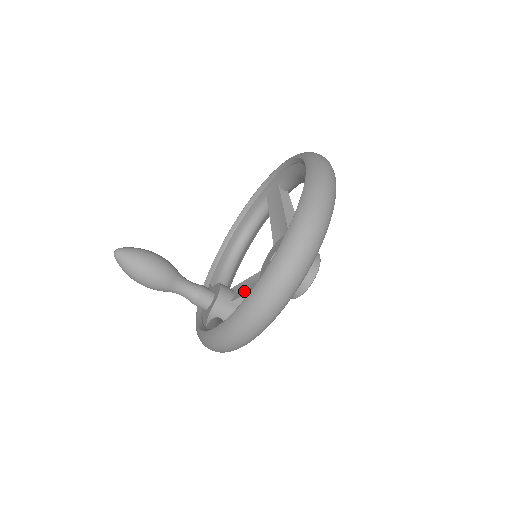
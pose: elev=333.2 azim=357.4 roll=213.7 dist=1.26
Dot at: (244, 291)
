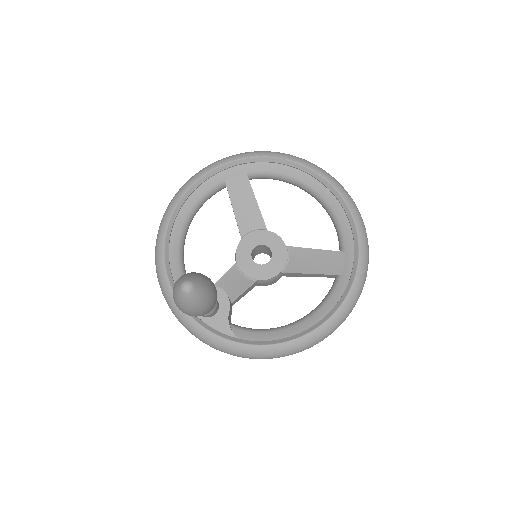
Dot at: (237, 289)
